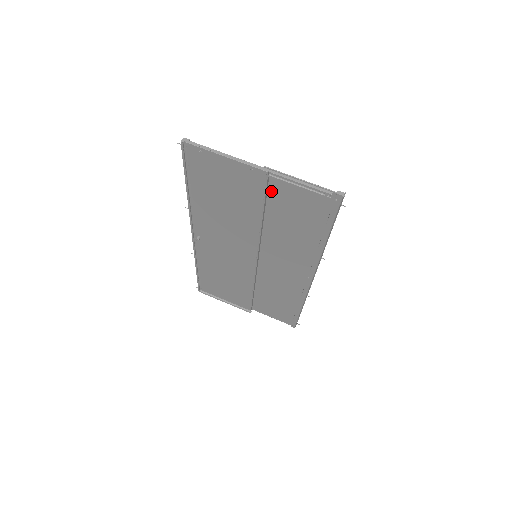
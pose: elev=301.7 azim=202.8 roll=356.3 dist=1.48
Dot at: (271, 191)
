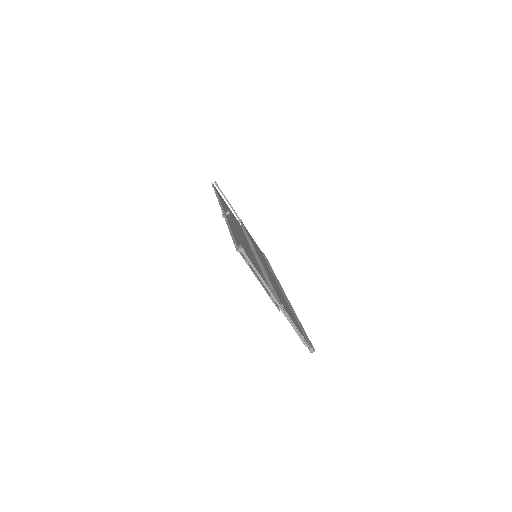
Dot at: (279, 298)
